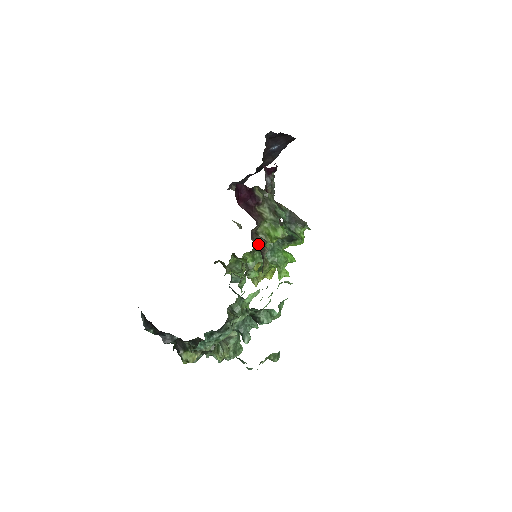
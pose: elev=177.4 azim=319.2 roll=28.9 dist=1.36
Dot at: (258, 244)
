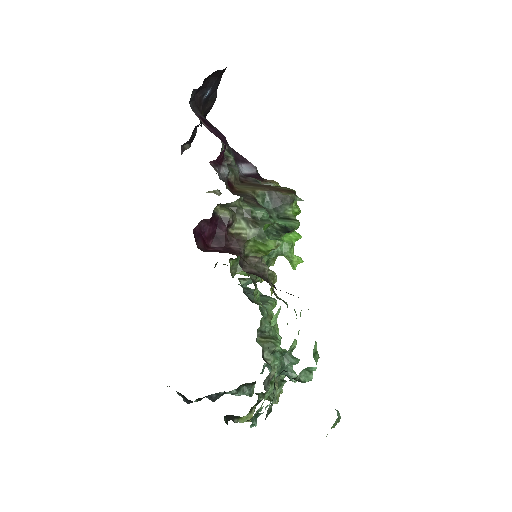
Dot at: (254, 268)
